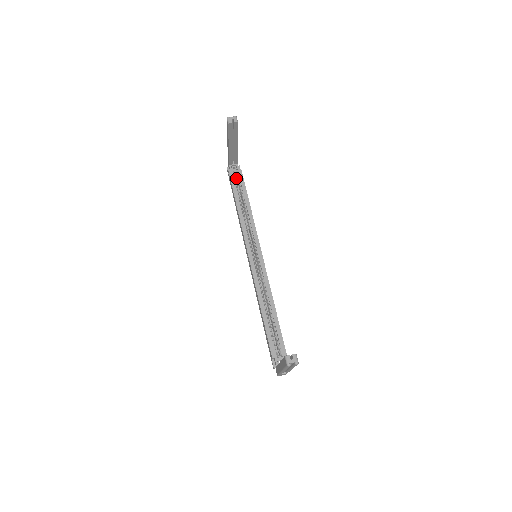
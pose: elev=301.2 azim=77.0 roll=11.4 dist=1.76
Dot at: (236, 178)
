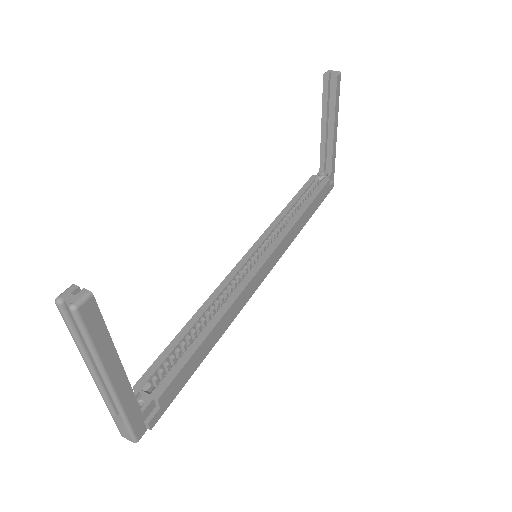
Dot at: occluded
